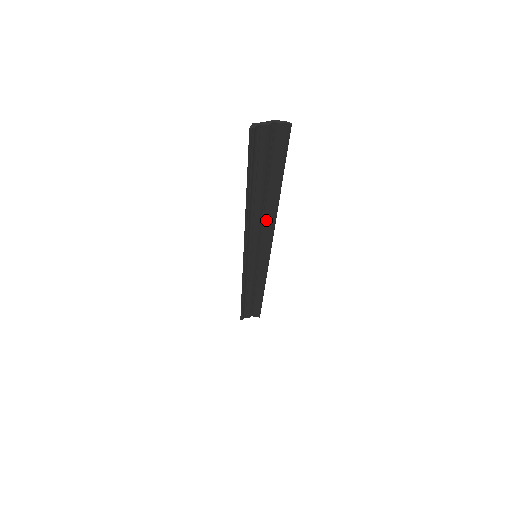
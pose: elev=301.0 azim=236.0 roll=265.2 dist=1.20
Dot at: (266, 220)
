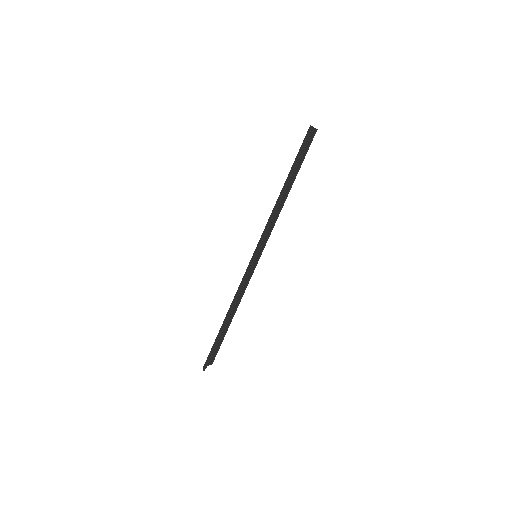
Dot at: (277, 211)
